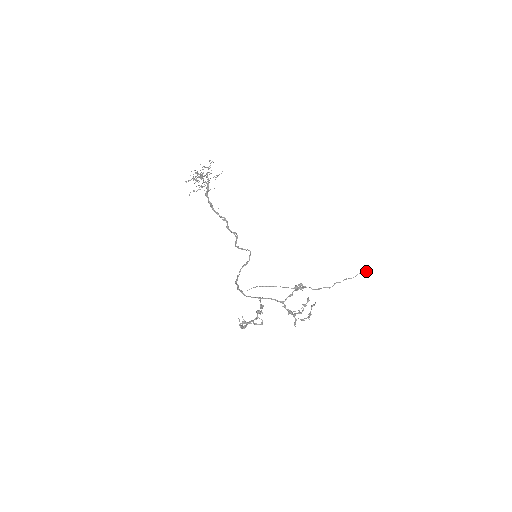
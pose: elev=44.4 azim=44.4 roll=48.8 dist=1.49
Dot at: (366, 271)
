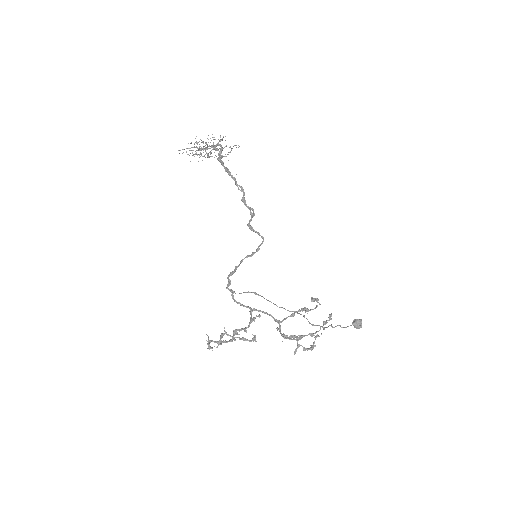
Dot at: (359, 324)
